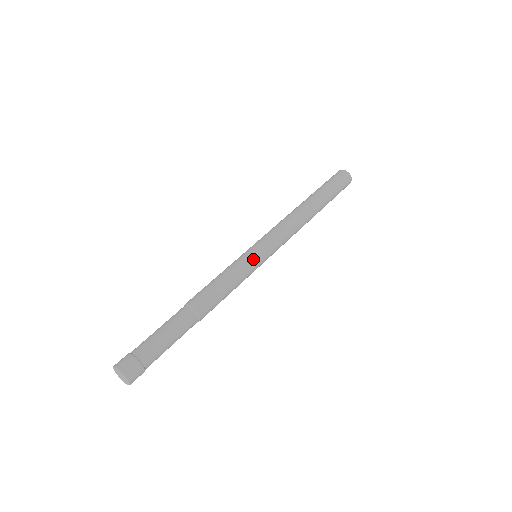
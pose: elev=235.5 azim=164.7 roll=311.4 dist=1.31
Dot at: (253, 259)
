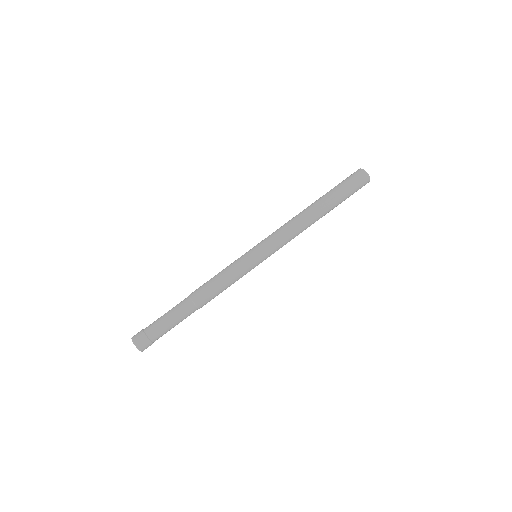
Dot at: (252, 265)
